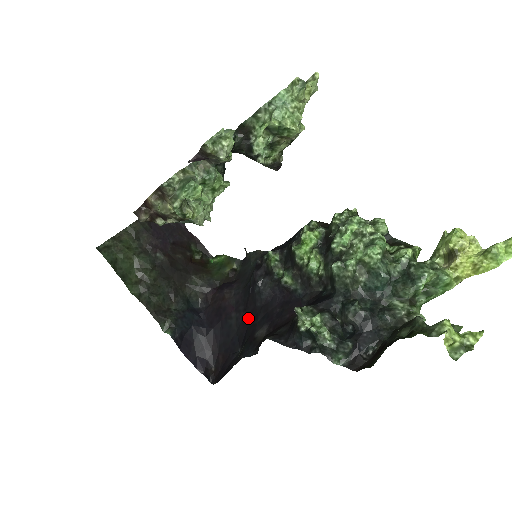
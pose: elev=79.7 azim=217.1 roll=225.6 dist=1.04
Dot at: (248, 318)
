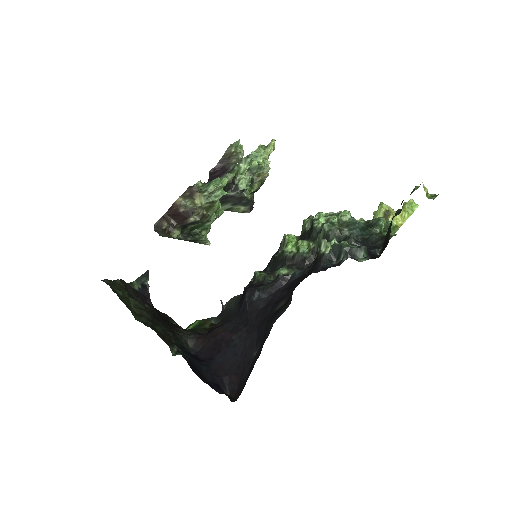
Dot at: (254, 323)
